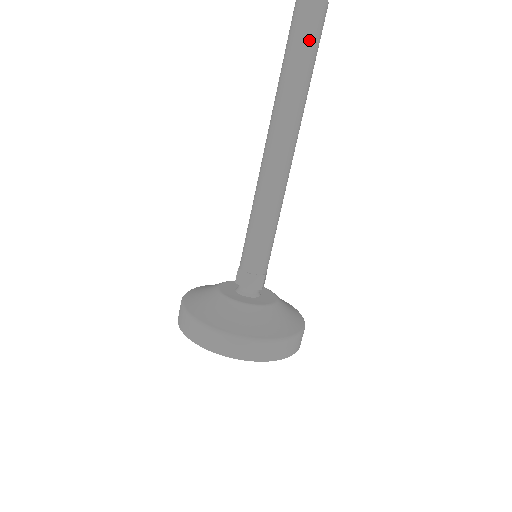
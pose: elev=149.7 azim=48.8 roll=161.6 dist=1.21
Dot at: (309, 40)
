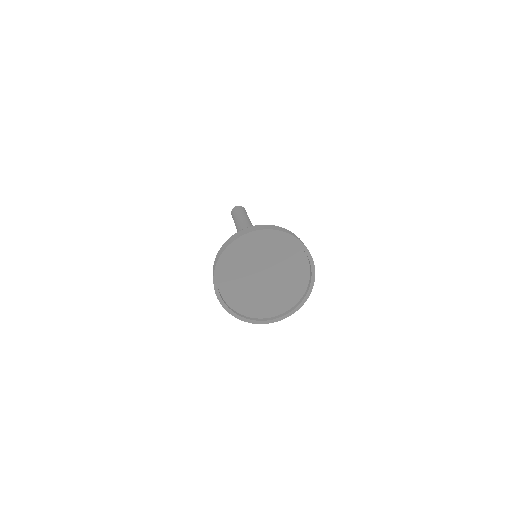
Dot at: occluded
